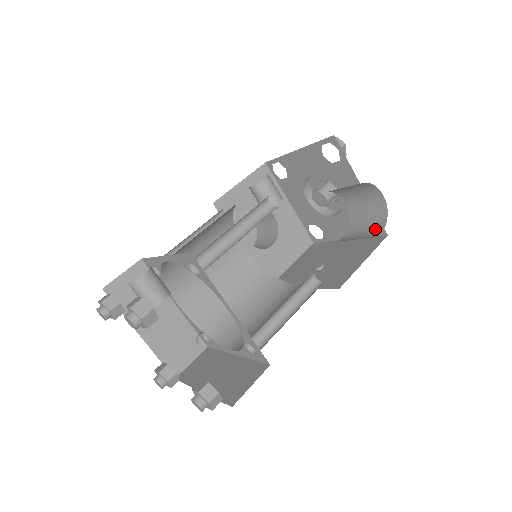
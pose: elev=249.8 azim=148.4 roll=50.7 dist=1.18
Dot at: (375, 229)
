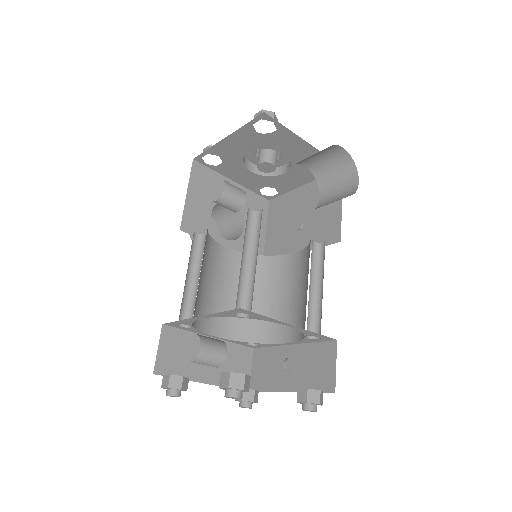
Dot at: (349, 179)
